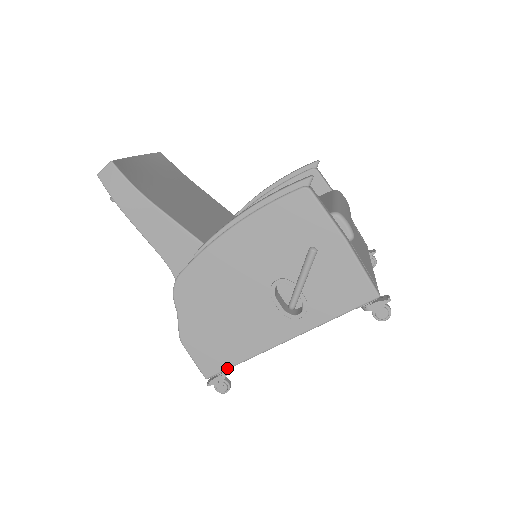
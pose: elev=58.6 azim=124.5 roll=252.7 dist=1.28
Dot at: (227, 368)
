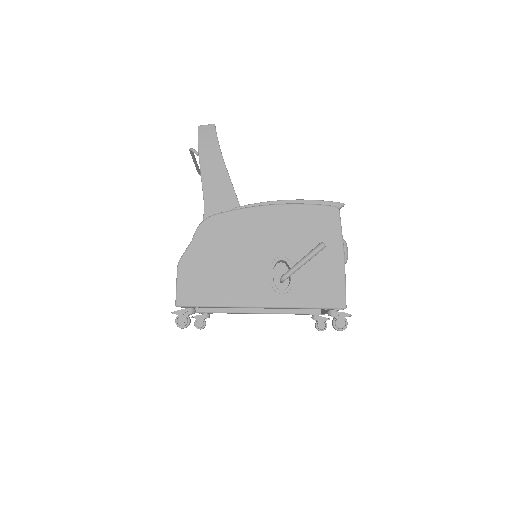
Dot at: (200, 305)
